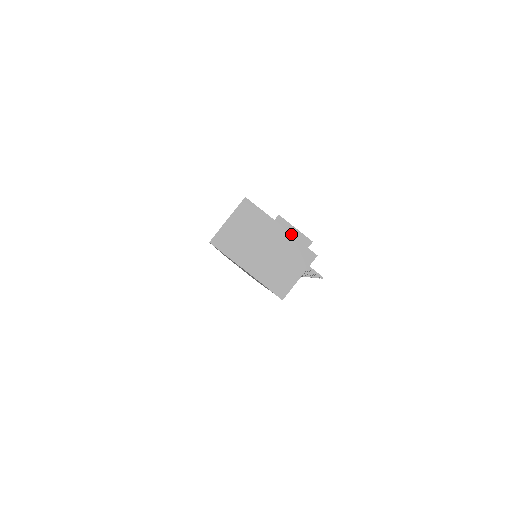
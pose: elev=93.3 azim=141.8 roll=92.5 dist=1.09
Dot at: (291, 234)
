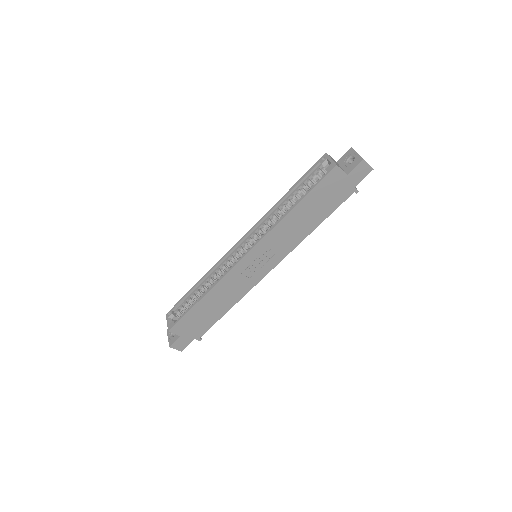
Dot at: occluded
